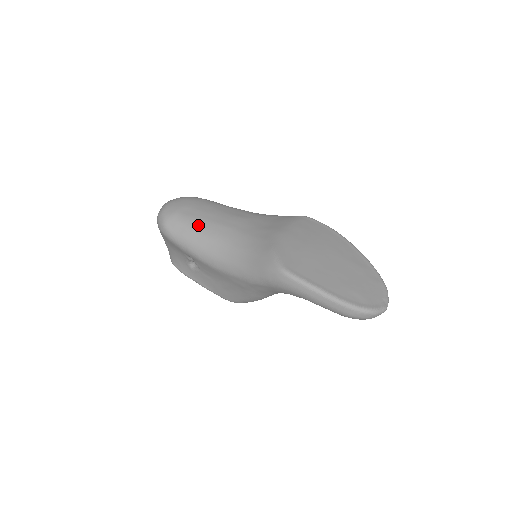
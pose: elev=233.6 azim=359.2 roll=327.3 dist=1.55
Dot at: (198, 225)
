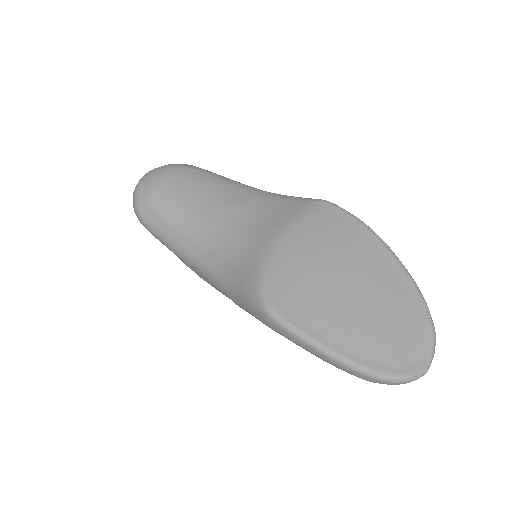
Dot at: (176, 215)
